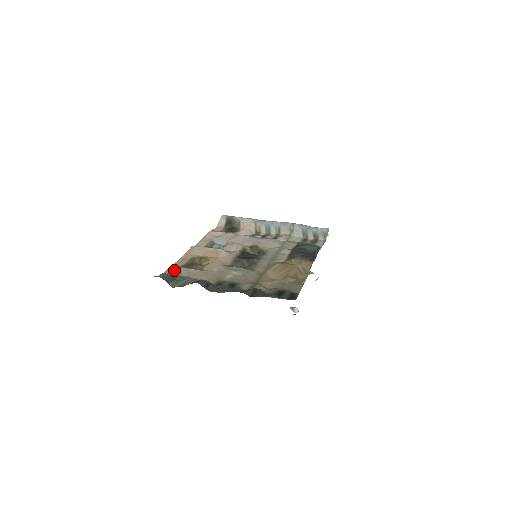
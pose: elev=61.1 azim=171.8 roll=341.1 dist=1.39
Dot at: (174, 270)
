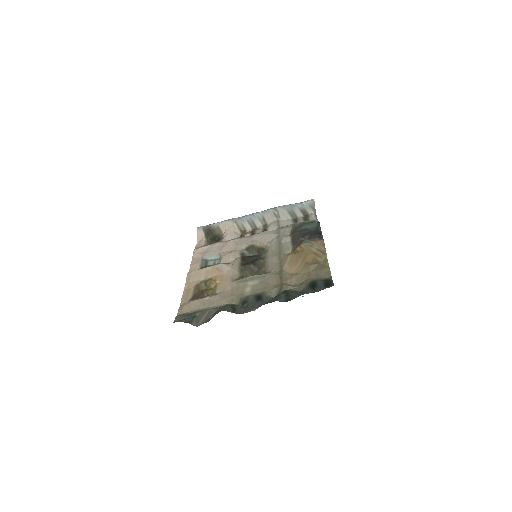
Dot at: (186, 307)
